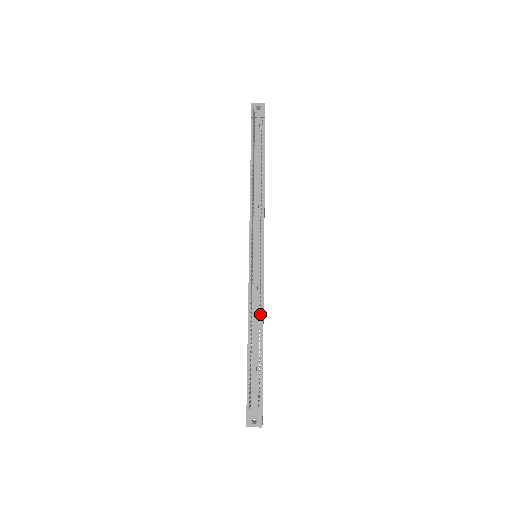
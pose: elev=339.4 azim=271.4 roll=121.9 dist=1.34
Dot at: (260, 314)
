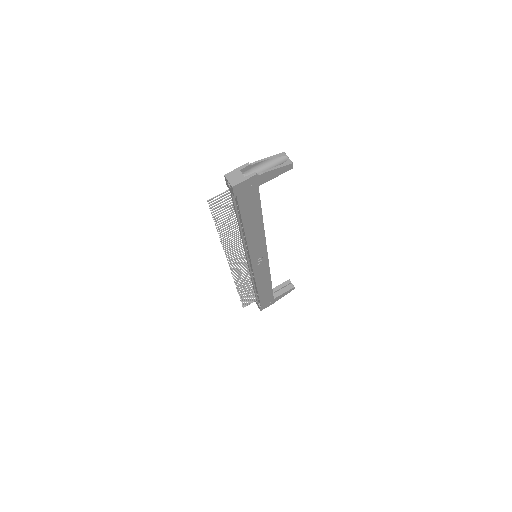
Dot at: (255, 282)
